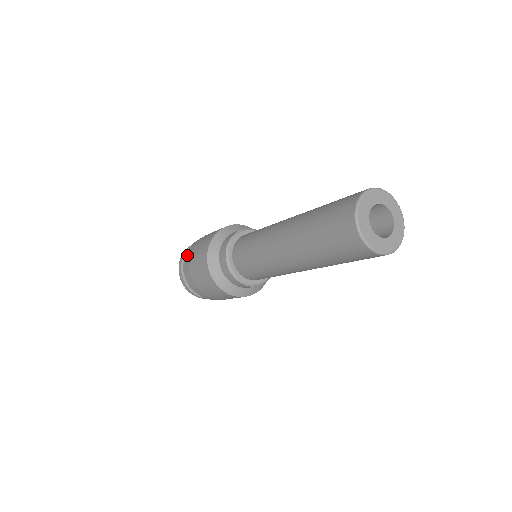
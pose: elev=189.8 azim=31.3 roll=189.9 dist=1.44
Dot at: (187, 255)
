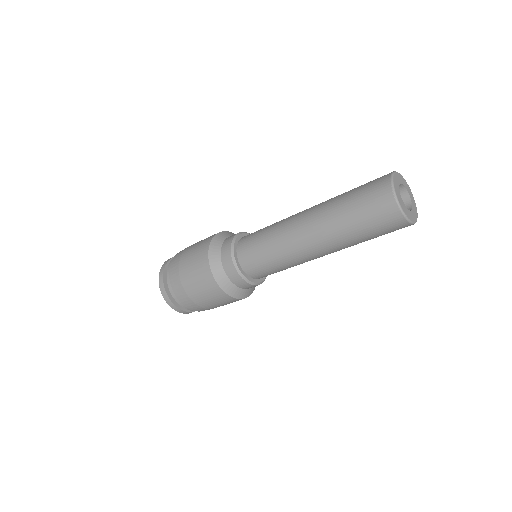
Dot at: (173, 276)
